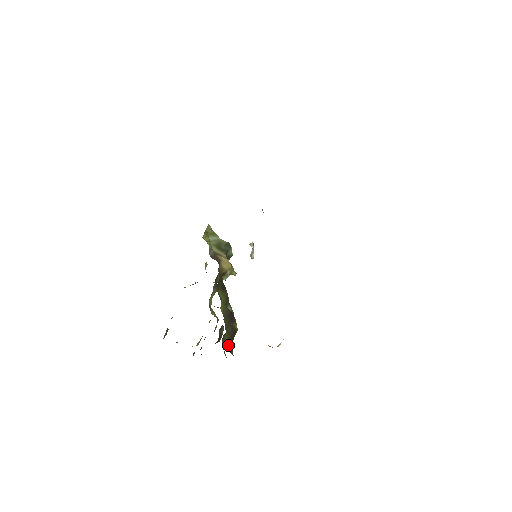
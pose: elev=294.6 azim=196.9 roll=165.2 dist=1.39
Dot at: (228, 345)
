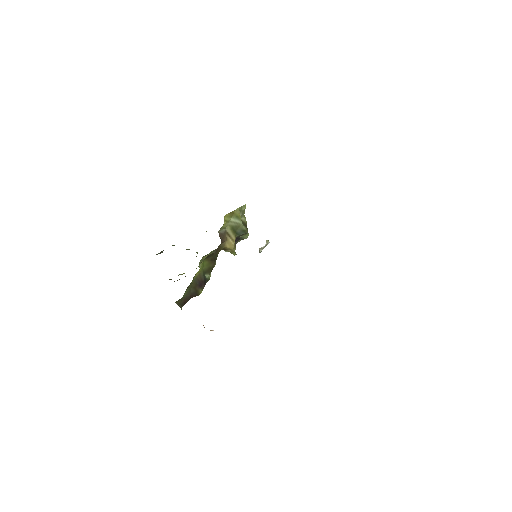
Dot at: (181, 301)
